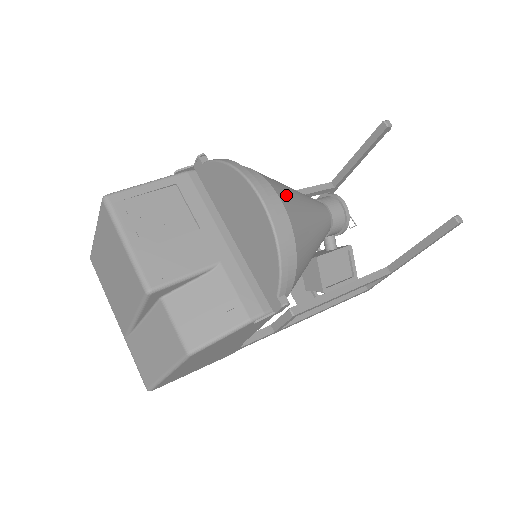
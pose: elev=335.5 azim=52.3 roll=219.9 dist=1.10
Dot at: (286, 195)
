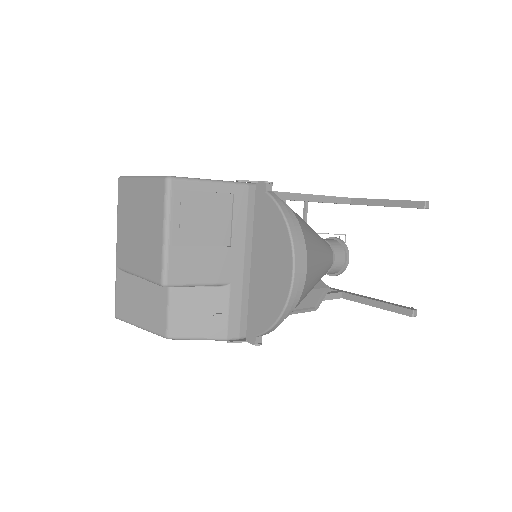
Dot at: (312, 264)
